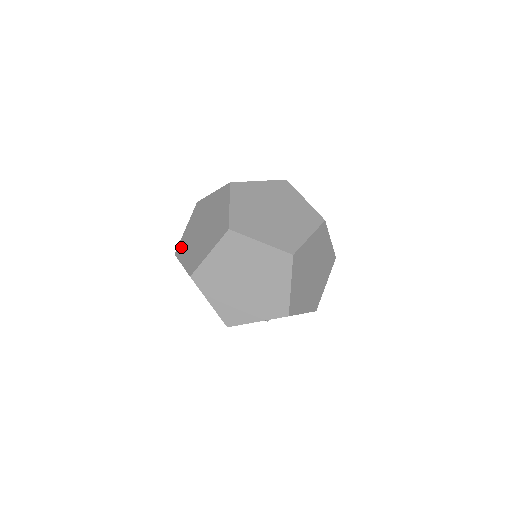
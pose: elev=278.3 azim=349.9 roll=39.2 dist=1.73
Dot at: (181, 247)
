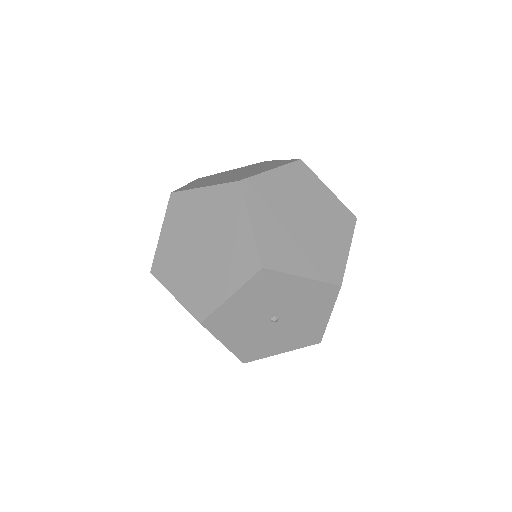
Dot at: (187, 187)
